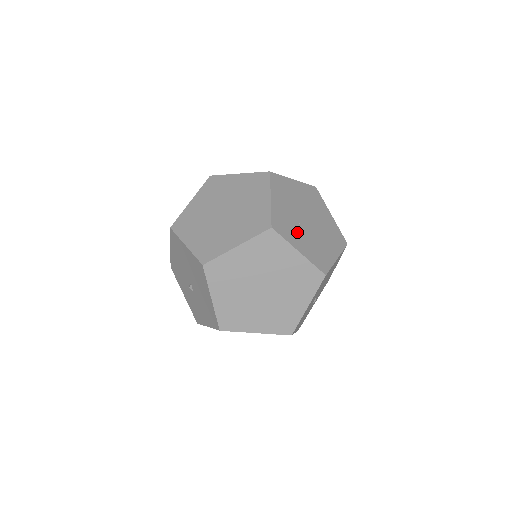
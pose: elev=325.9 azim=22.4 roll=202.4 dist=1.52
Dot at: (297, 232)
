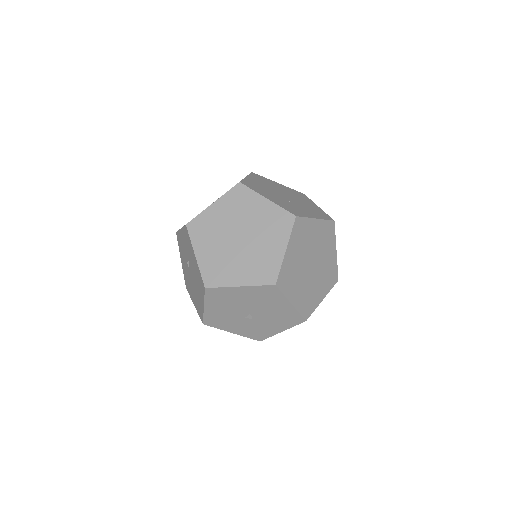
Dot at: (298, 208)
